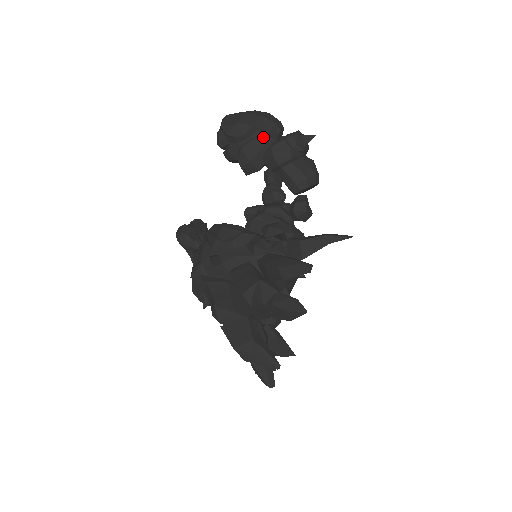
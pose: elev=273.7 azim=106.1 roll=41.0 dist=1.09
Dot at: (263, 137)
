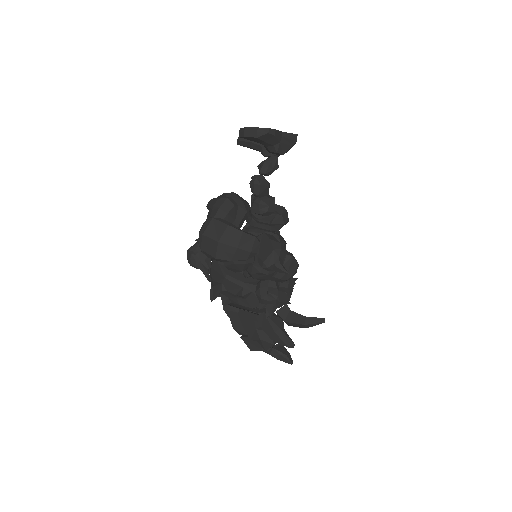
Dot at: (242, 265)
